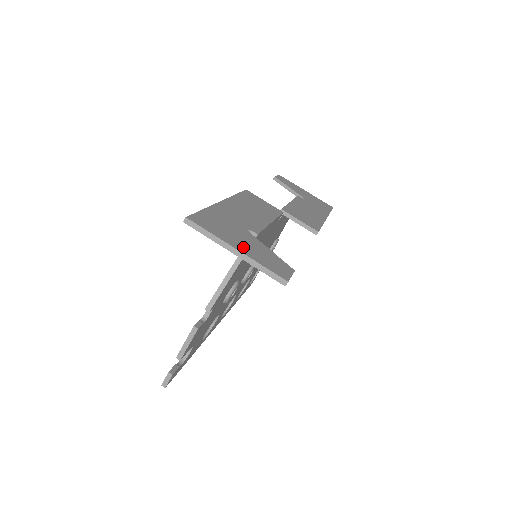
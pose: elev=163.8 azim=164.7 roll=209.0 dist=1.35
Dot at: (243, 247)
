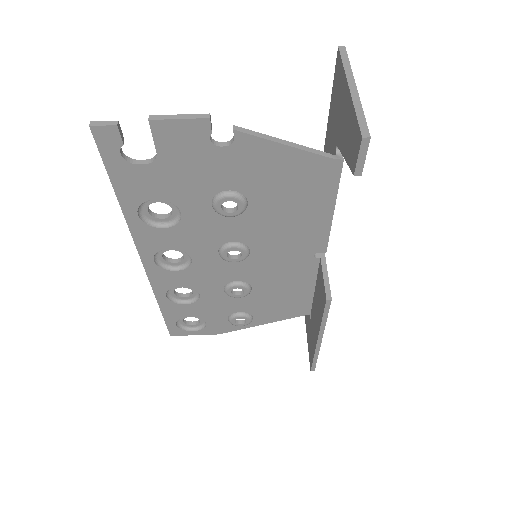
Dot at: occluded
